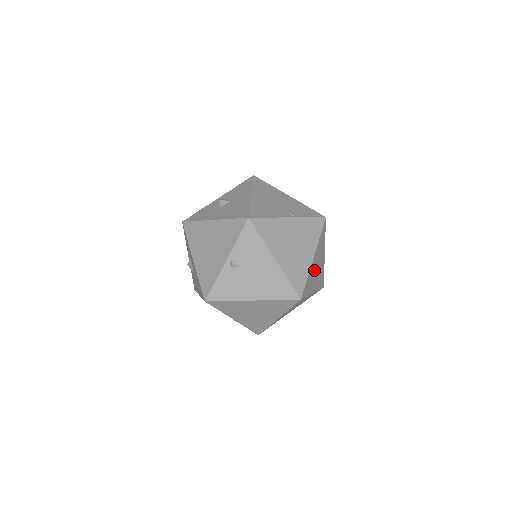
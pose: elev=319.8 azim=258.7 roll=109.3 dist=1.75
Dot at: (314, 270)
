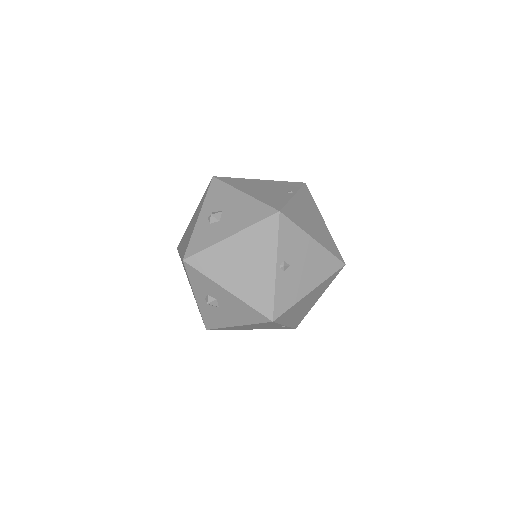
Dot at: occluded
